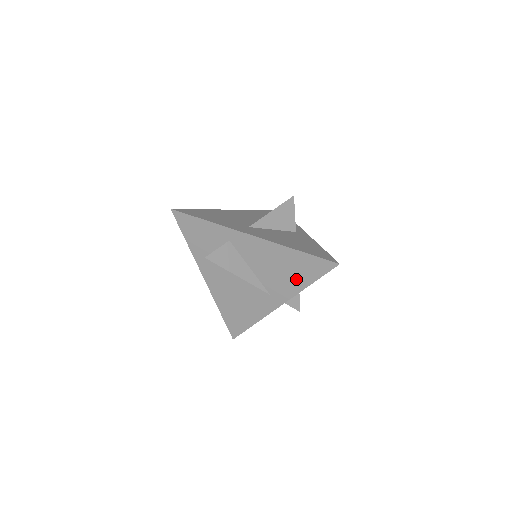
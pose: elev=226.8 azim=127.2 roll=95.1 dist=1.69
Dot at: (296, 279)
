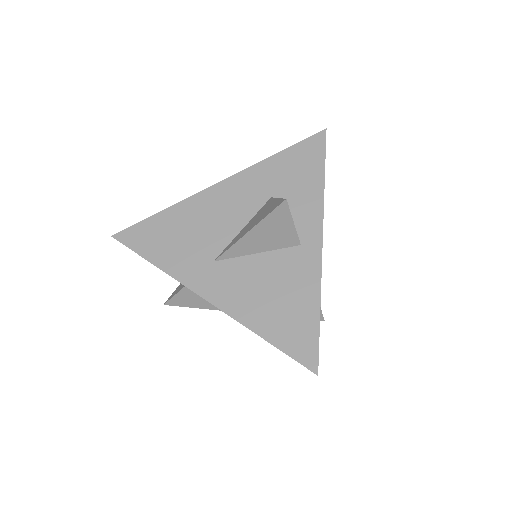
Dot at: occluded
